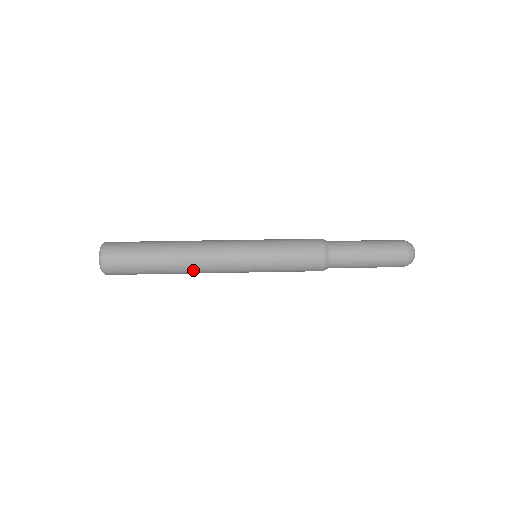
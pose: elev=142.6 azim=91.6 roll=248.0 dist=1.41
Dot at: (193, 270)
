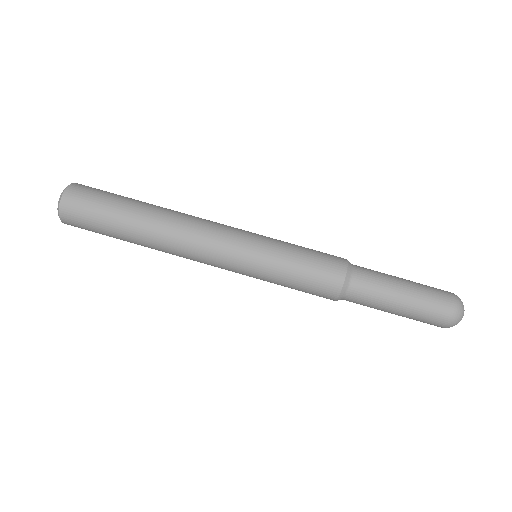
Dot at: occluded
